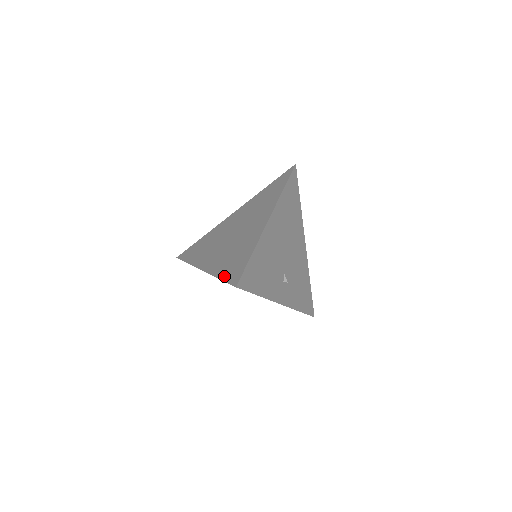
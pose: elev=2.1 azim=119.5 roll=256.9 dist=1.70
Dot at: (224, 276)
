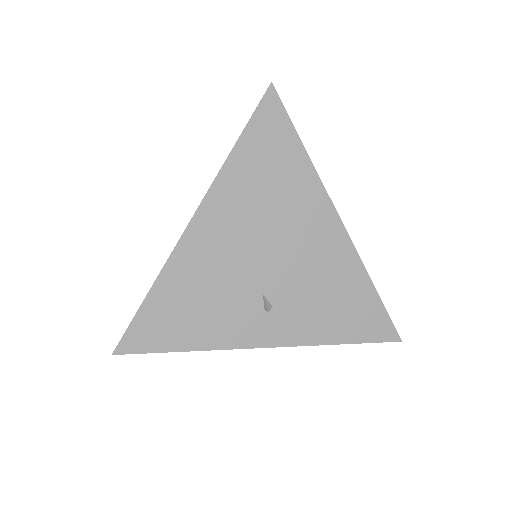
Dot at: occluded
